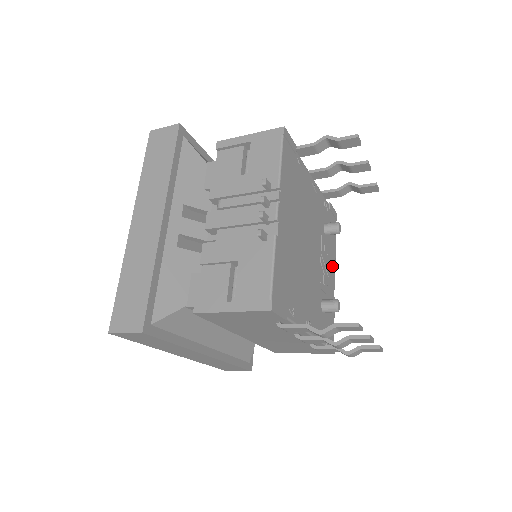
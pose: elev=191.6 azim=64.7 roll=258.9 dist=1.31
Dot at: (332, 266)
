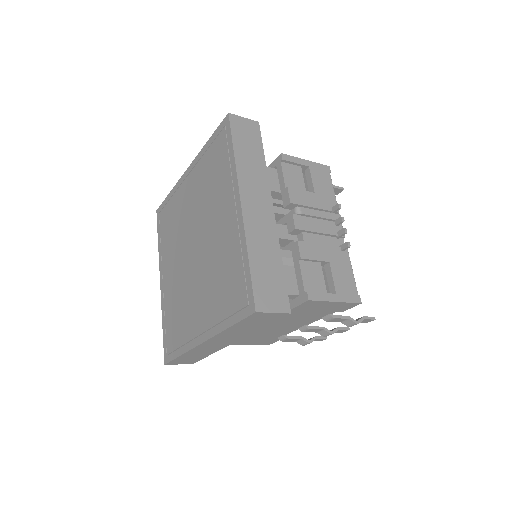
Dot at: occluded
